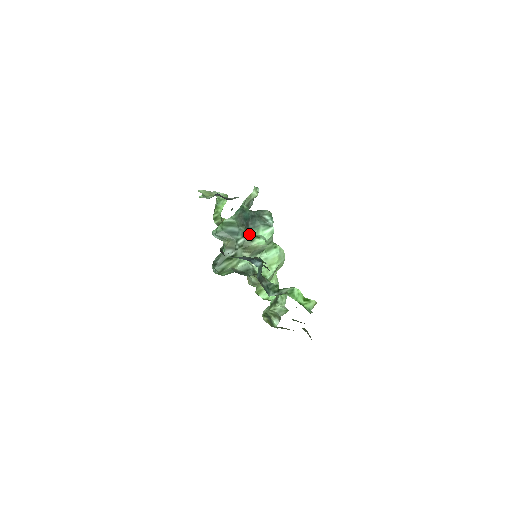
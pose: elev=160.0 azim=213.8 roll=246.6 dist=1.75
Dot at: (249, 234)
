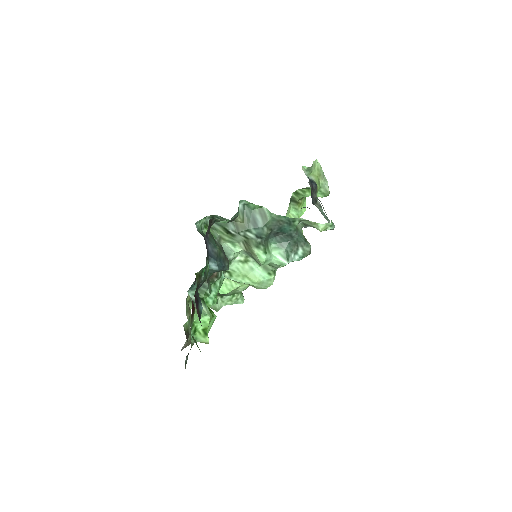
Dot at: (264, 240)
